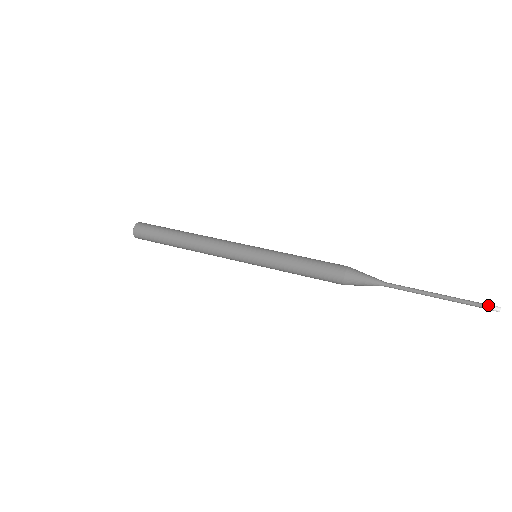
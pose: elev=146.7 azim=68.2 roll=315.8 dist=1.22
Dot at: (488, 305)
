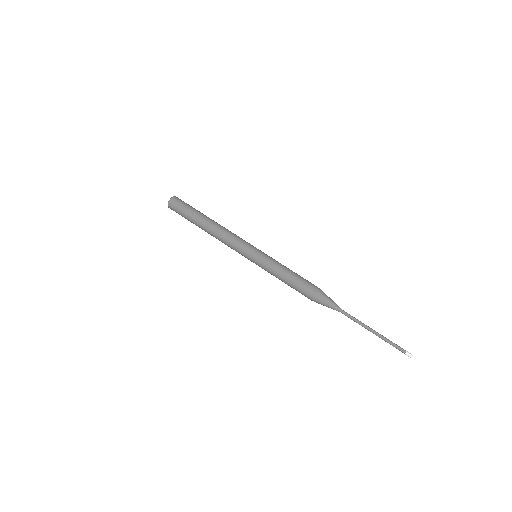
Dot at: (405, 352)
